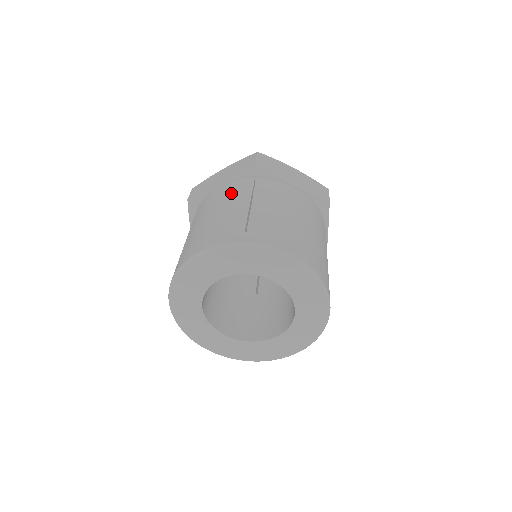
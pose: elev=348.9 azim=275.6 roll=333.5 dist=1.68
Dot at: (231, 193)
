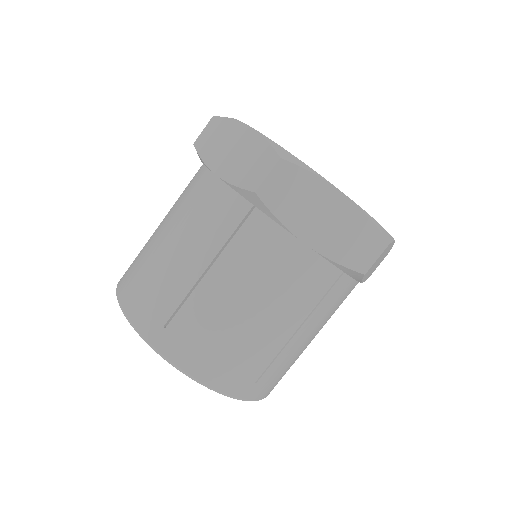
Dot at: (206, 220)
